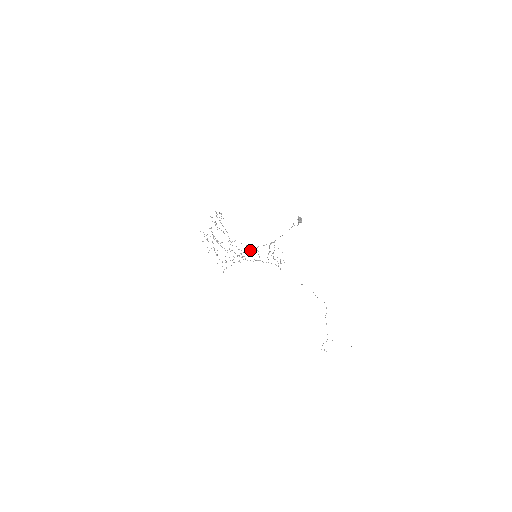
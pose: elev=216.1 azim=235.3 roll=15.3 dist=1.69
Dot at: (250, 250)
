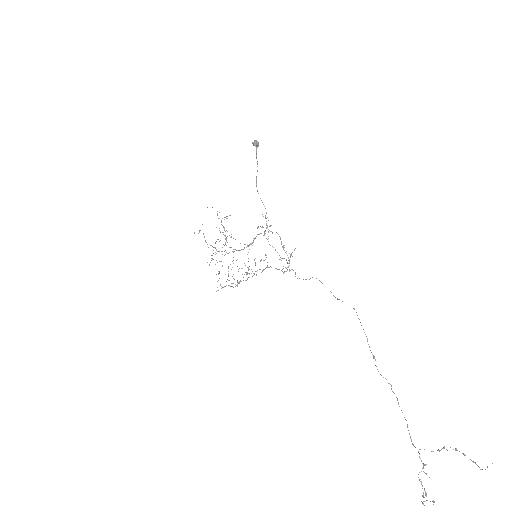
Dot at: occluded
